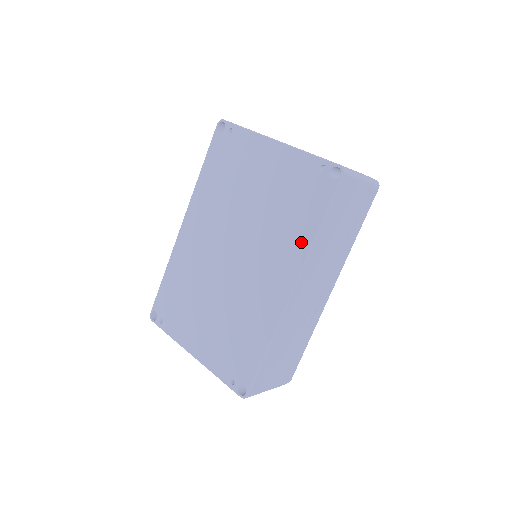
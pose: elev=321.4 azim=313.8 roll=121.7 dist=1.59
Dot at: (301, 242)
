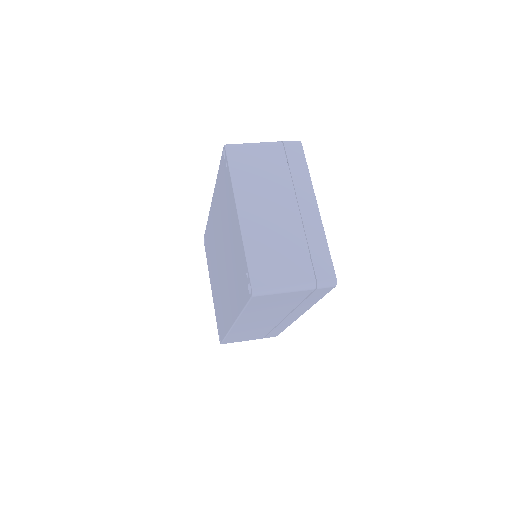
Dot at: (237, 305)
